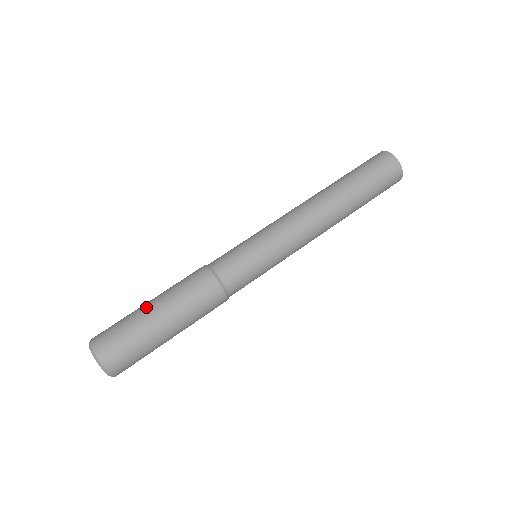
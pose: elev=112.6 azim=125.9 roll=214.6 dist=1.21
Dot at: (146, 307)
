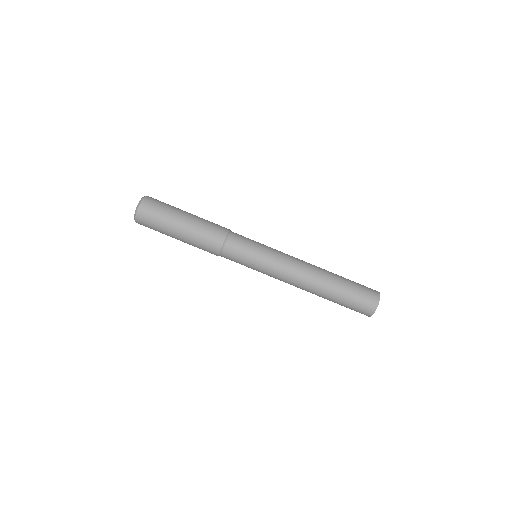
Dot at: (178, 221)
